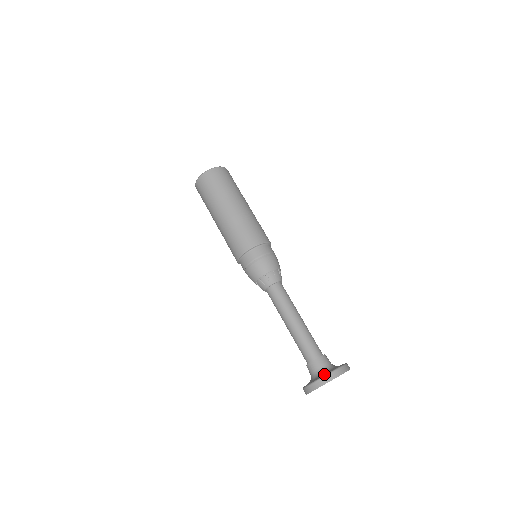
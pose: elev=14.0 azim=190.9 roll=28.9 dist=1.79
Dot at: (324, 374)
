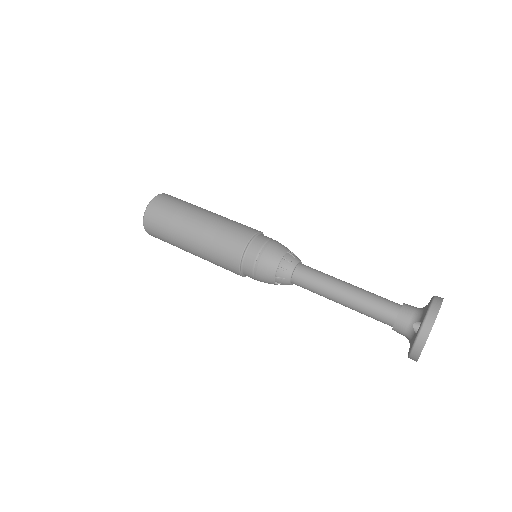
Dot at: (419, 326)
